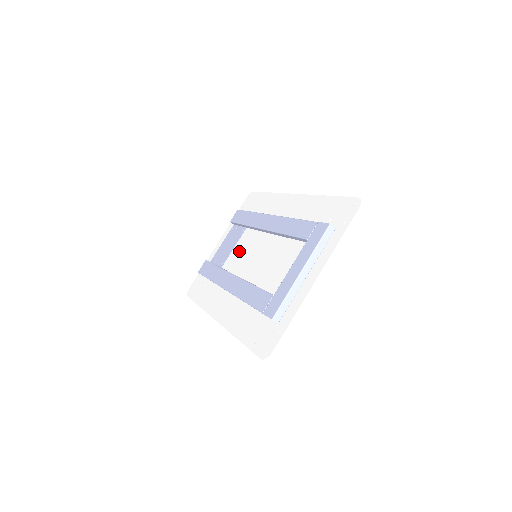
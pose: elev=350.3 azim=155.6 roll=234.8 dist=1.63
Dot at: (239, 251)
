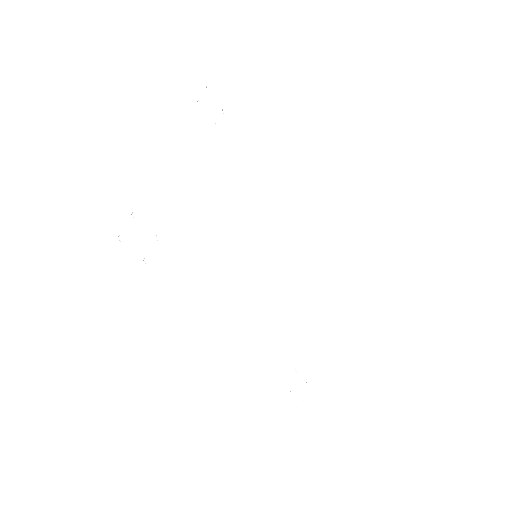
Dot at: (284, 289)
